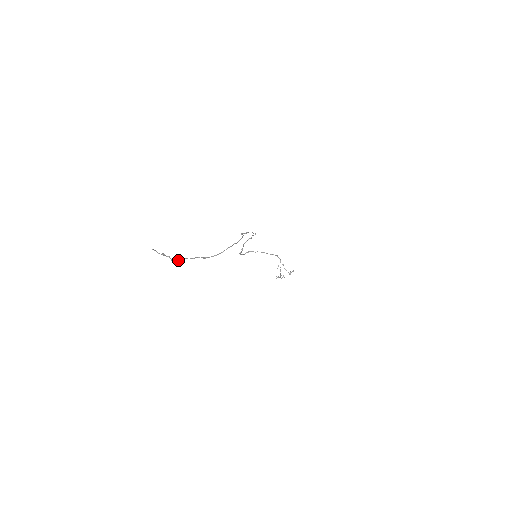
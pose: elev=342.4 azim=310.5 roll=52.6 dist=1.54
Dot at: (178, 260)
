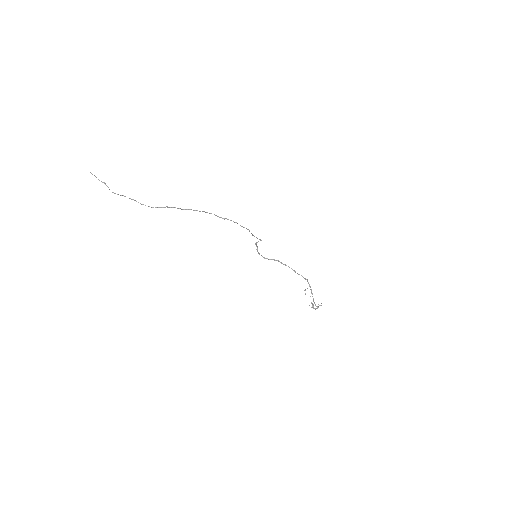
Dot at: (118, 194)
